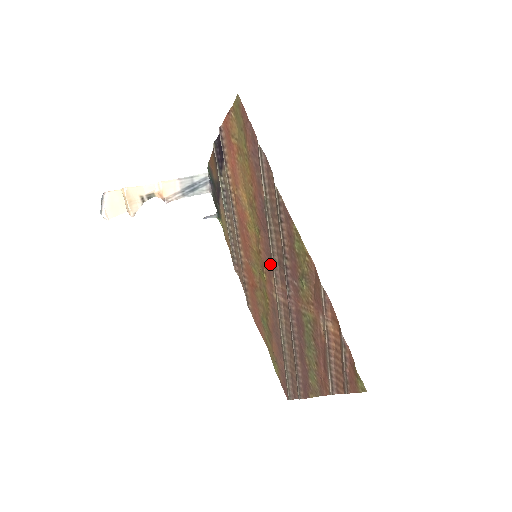
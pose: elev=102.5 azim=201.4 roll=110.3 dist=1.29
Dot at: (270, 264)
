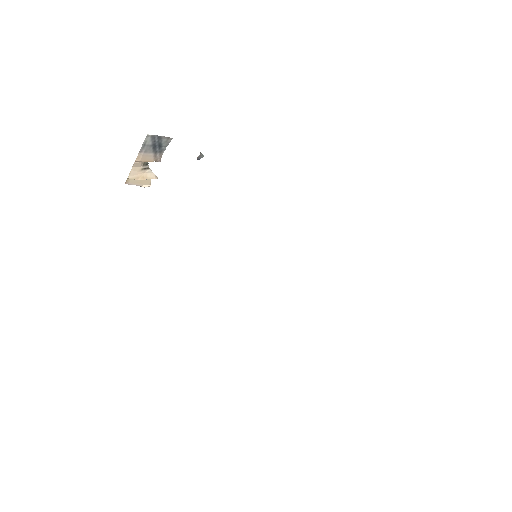
Dot at: occluded
